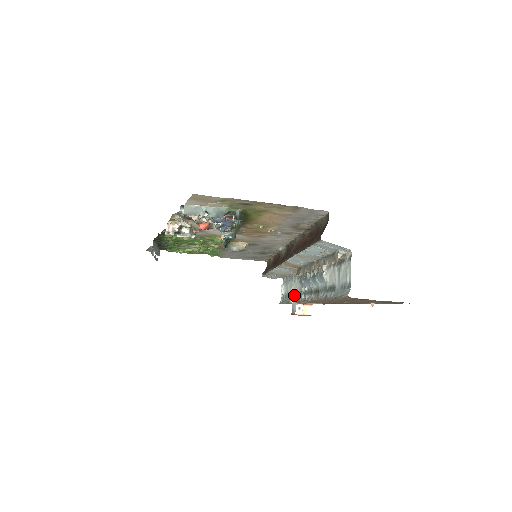
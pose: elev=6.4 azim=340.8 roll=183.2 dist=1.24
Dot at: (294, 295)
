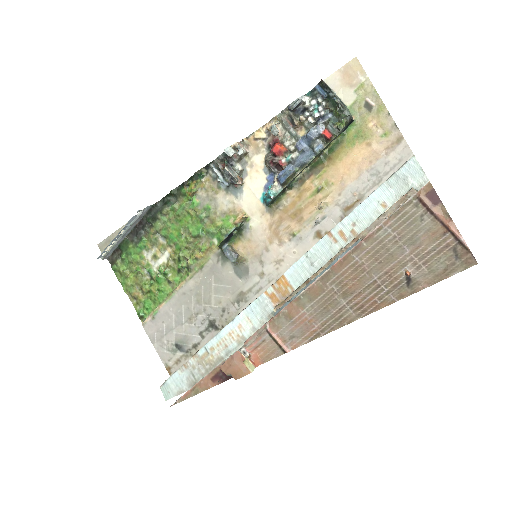
Dot at: occluded
